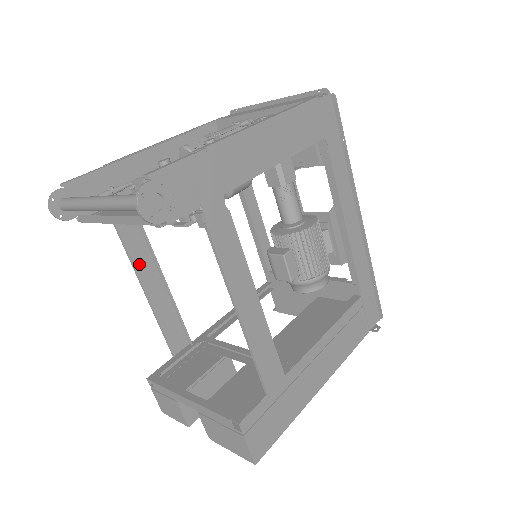
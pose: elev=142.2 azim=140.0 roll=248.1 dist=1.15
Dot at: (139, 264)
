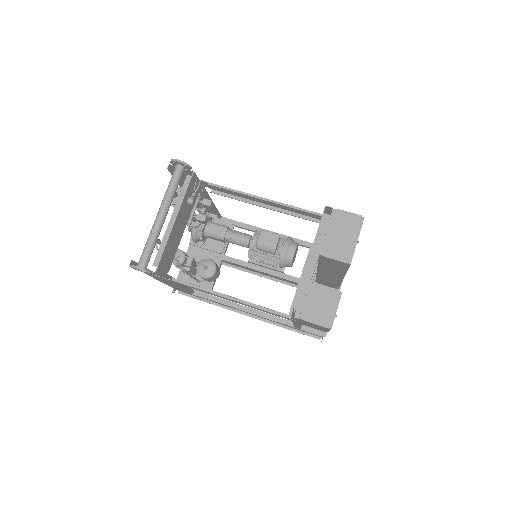
Dot at: (209, 293)
